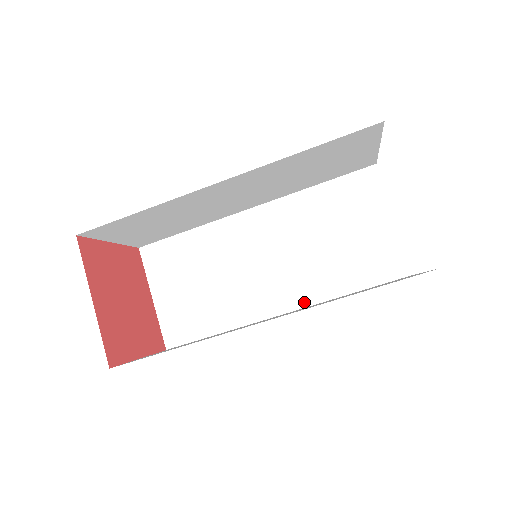
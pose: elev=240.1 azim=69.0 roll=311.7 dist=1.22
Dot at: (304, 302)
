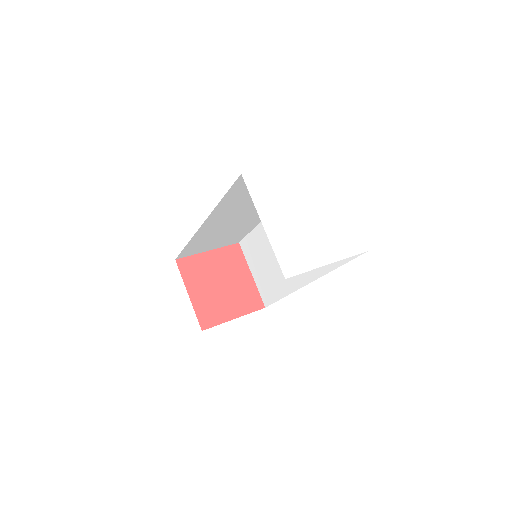
Dot at: (314, 276)
